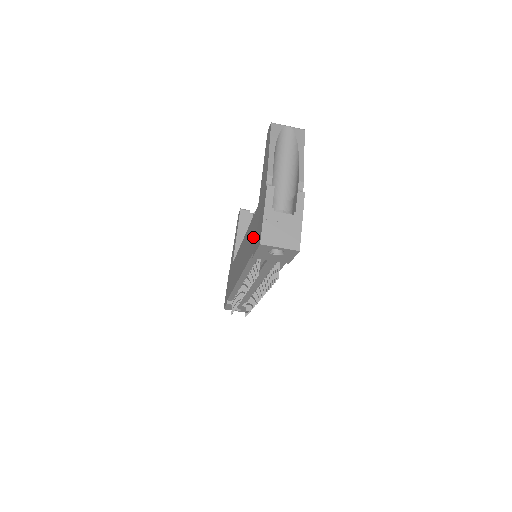
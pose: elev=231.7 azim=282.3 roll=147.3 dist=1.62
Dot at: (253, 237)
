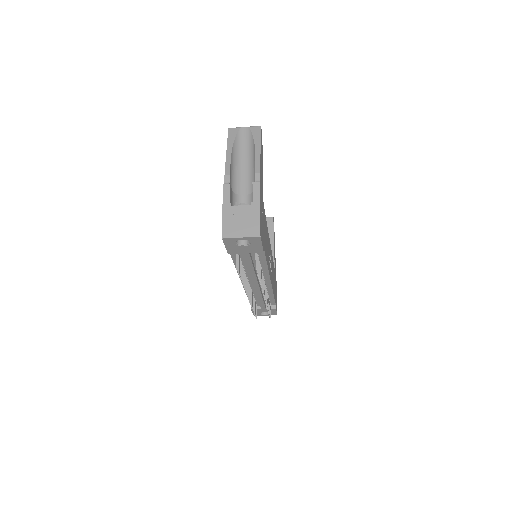
Dot at: occluded
